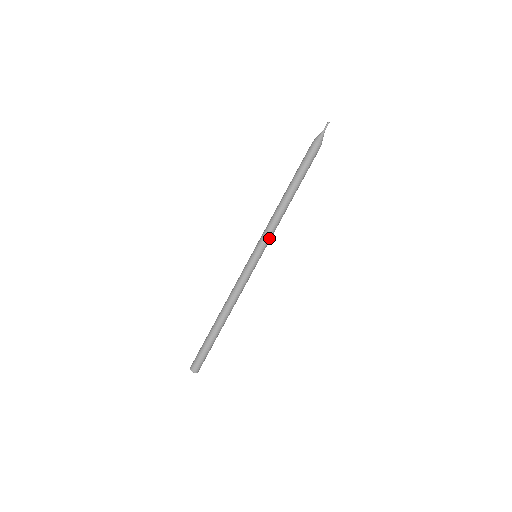
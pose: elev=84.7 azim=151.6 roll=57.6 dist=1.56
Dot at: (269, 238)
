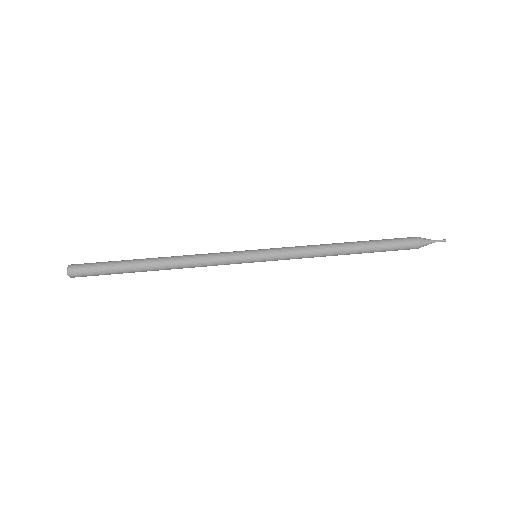
Dot at: (286, 253)
